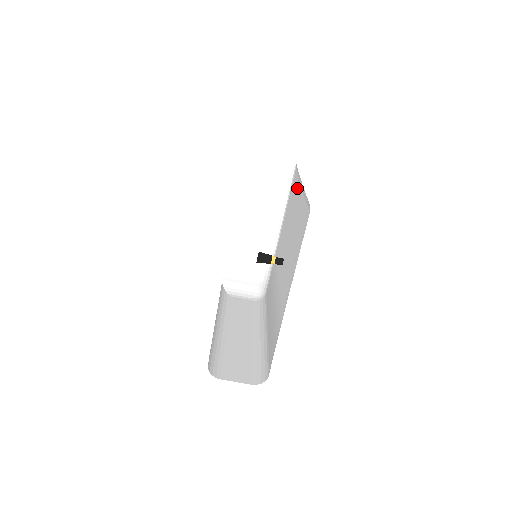
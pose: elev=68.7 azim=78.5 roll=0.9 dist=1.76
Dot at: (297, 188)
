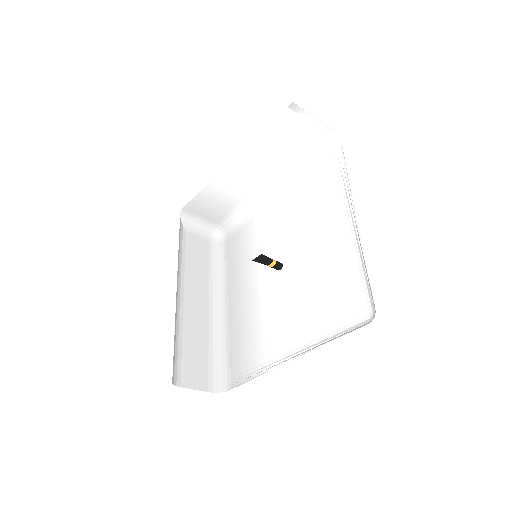
Dot at: (338, 202)
